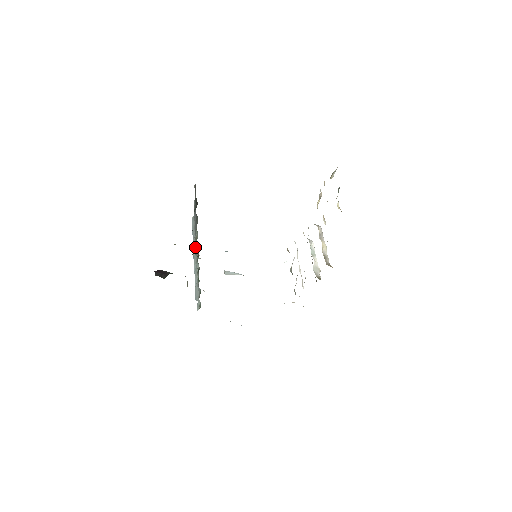
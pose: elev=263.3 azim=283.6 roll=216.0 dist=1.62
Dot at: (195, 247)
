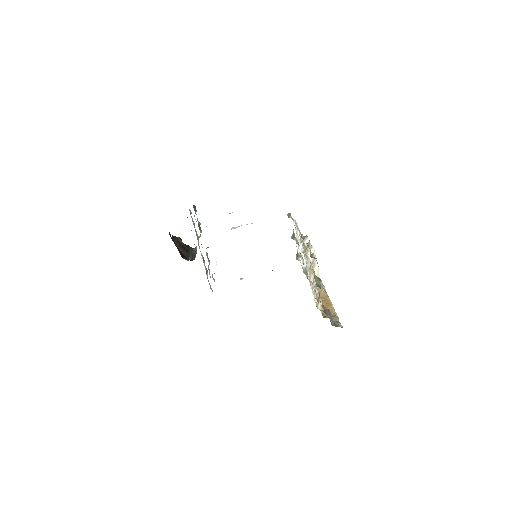
Dot at: (199, 226)
